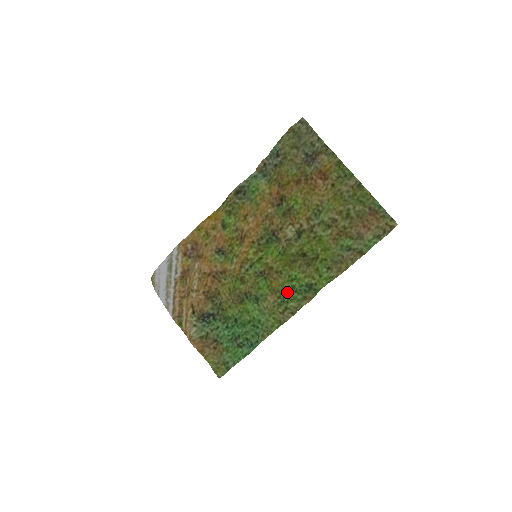
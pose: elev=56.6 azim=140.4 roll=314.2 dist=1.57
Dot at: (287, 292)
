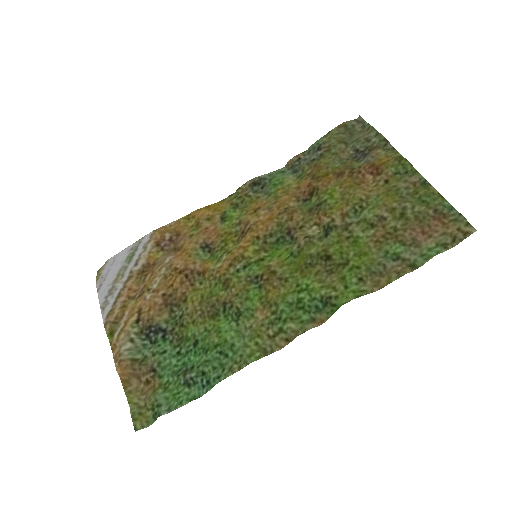
Dot at: (288, 307)
